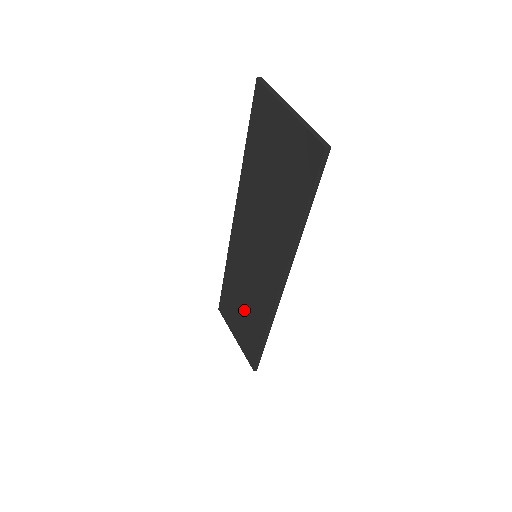
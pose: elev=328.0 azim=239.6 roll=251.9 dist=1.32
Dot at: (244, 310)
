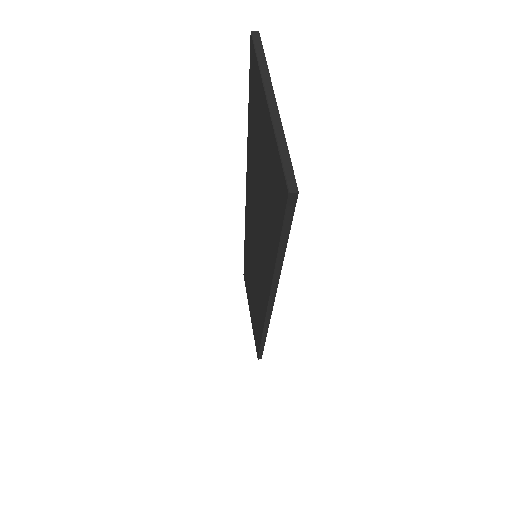
Dot at: (252, 298)
